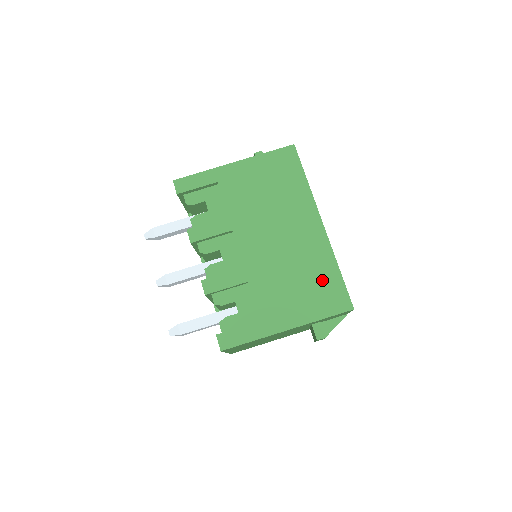
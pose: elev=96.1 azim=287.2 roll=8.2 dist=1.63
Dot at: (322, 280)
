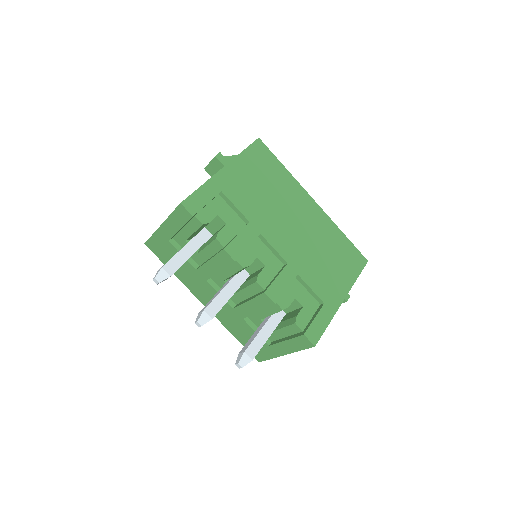
Dot at: (340, 248)
